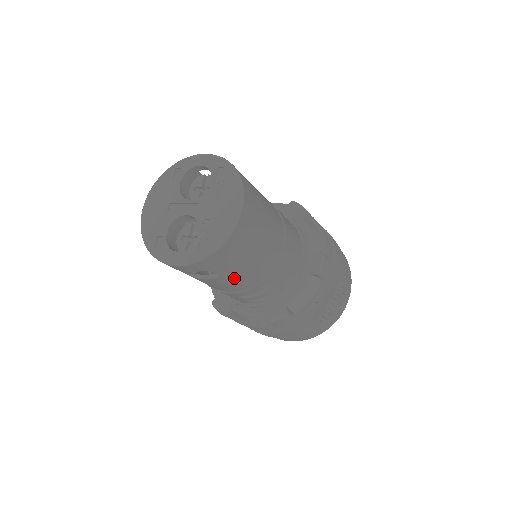
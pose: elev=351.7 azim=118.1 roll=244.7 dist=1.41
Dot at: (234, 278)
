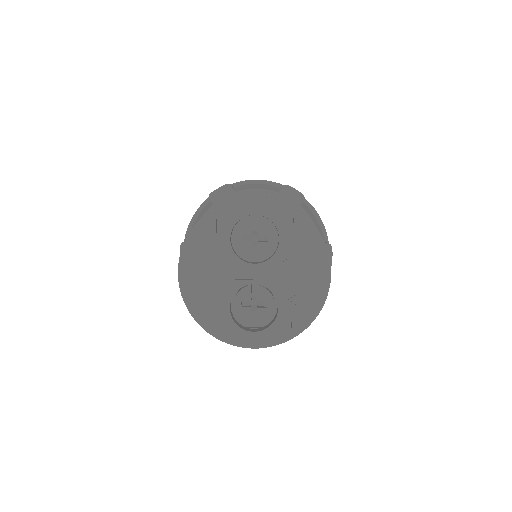
Dot at: occluded
